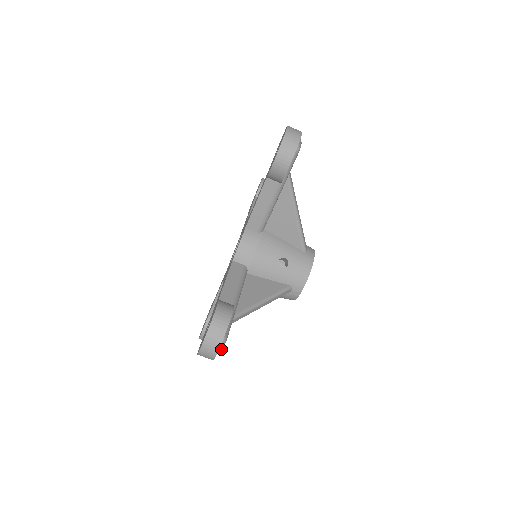
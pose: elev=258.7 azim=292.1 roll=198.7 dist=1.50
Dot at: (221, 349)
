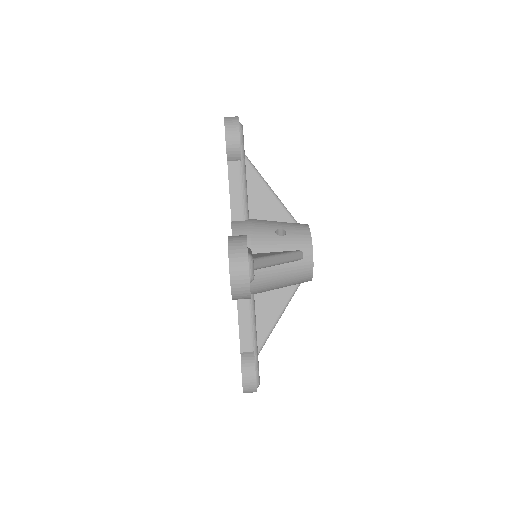
Dot at: (252, 271)
